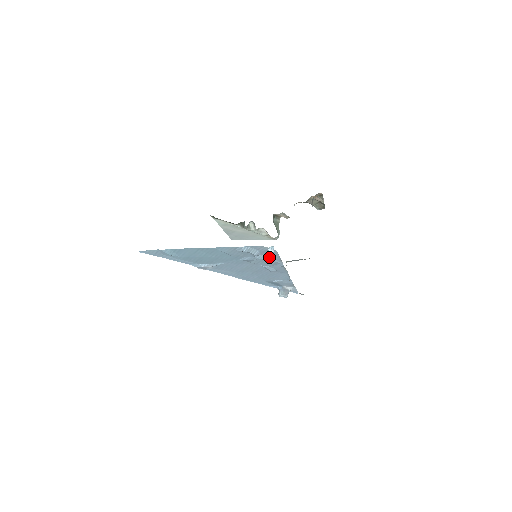
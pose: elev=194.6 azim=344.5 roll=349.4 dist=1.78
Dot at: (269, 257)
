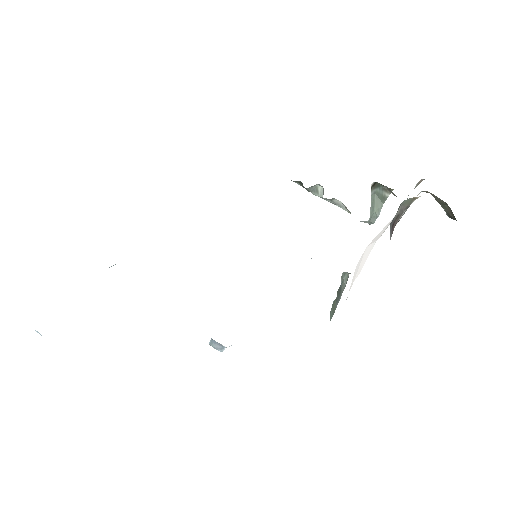
Dot at: occluded
